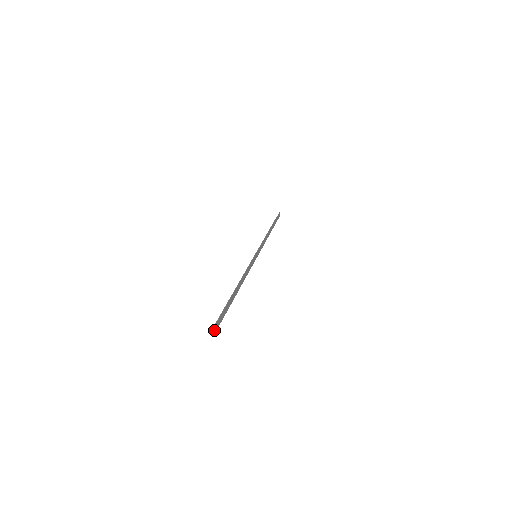
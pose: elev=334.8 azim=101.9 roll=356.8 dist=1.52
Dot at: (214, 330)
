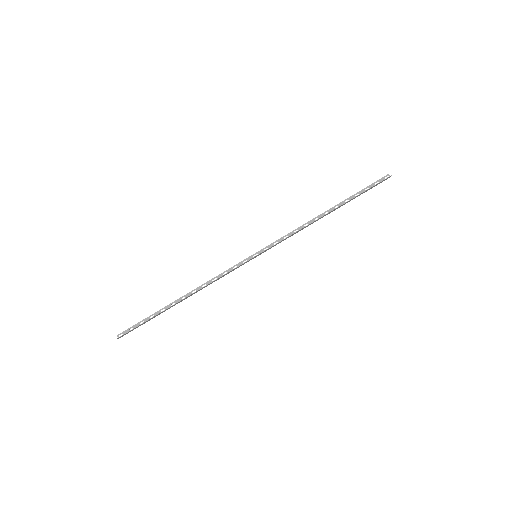
Dot at: (118, 338)
